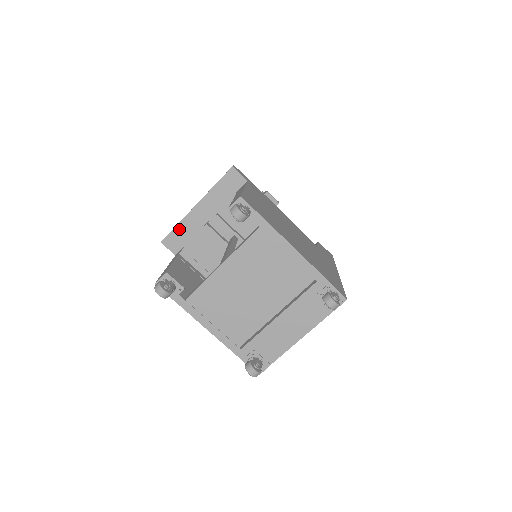
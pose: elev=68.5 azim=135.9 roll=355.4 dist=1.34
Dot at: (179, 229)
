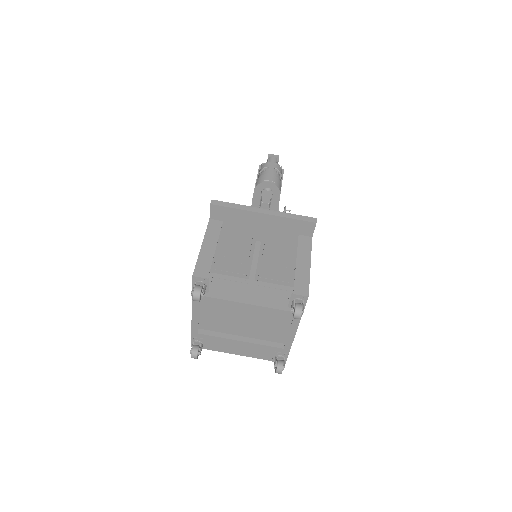
Dot at: (234, 211)
